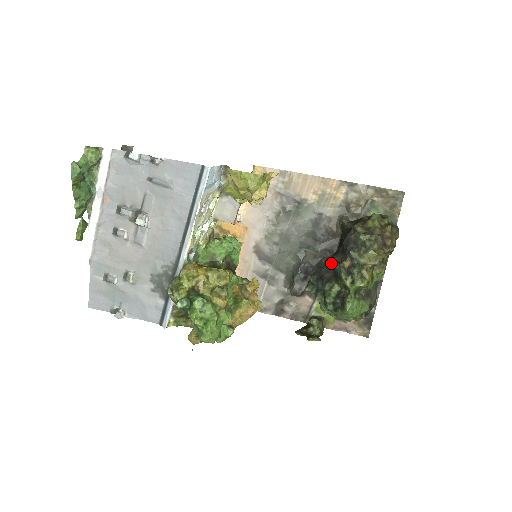
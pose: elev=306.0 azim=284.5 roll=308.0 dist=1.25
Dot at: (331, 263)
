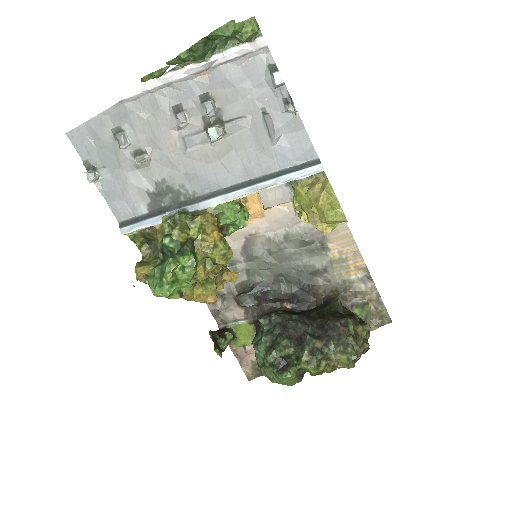
Dot at: (305, 327)
